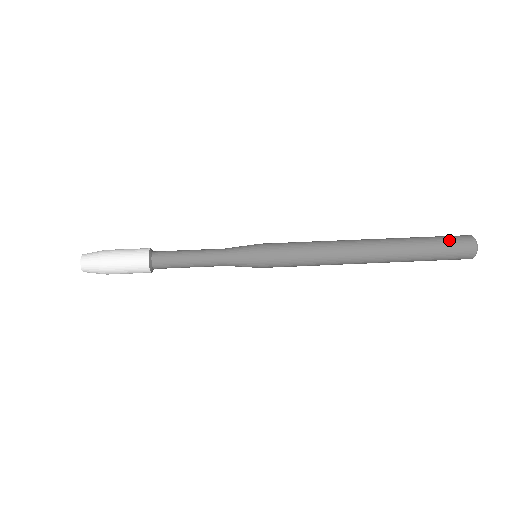
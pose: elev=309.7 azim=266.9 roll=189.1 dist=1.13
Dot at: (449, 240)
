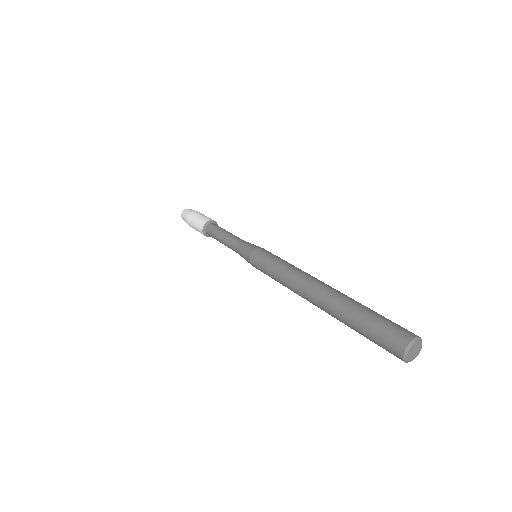
Dot at: (391, 322)
